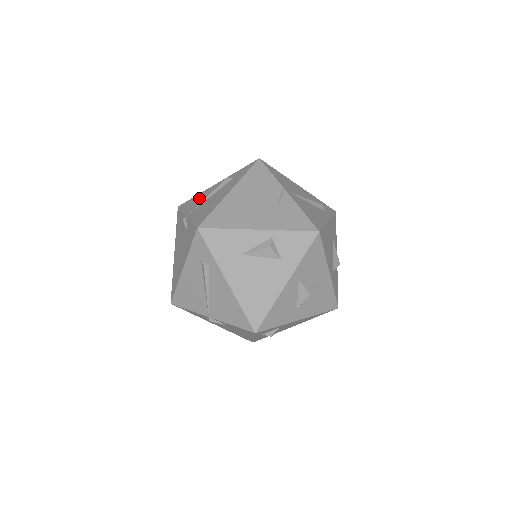
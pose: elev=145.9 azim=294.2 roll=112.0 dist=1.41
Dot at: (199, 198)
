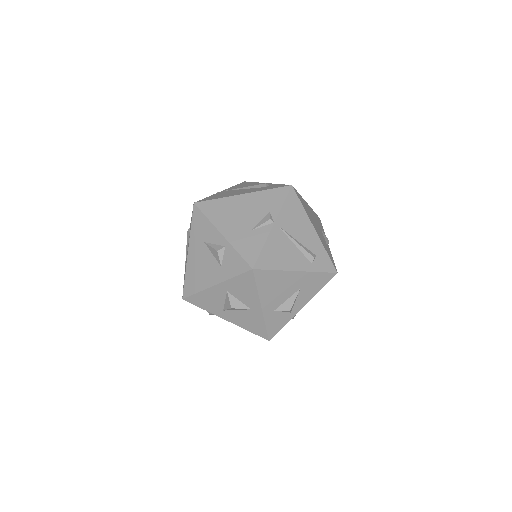
Dot at: (247, 185)
